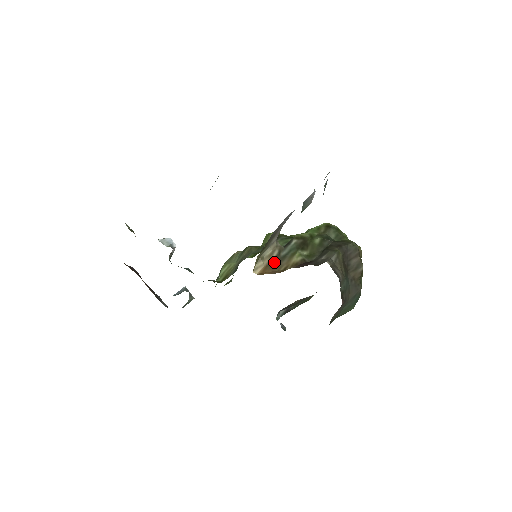
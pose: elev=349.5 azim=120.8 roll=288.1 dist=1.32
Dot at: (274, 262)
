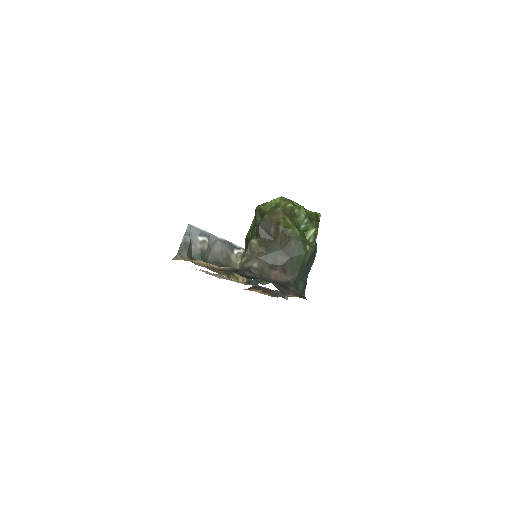
Dot at: occluded
